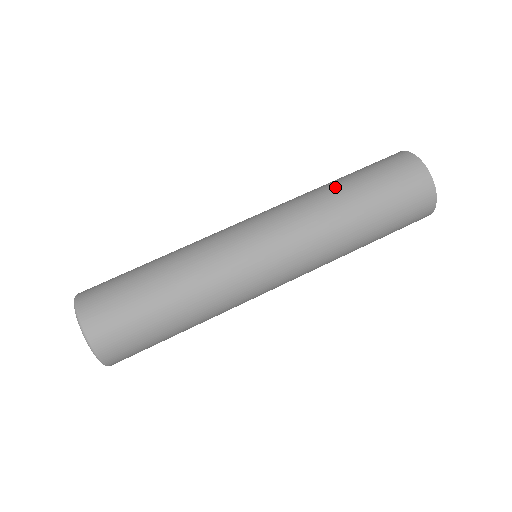
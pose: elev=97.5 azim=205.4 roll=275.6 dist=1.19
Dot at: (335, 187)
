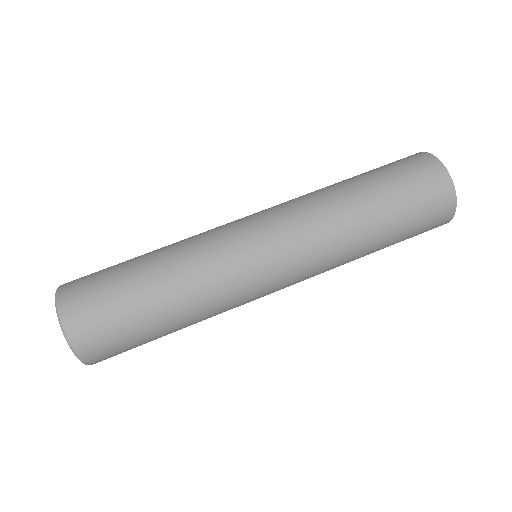
Dot at: occluded
